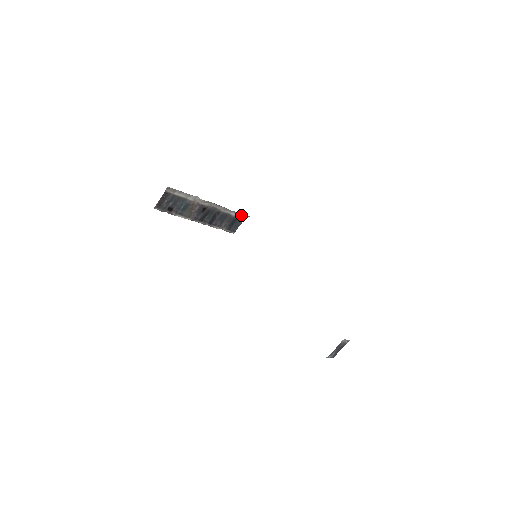
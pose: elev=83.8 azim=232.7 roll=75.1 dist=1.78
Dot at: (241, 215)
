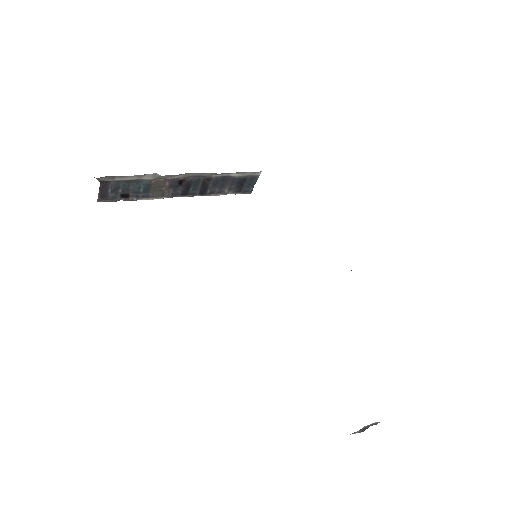
Dot at: (250, 172)
